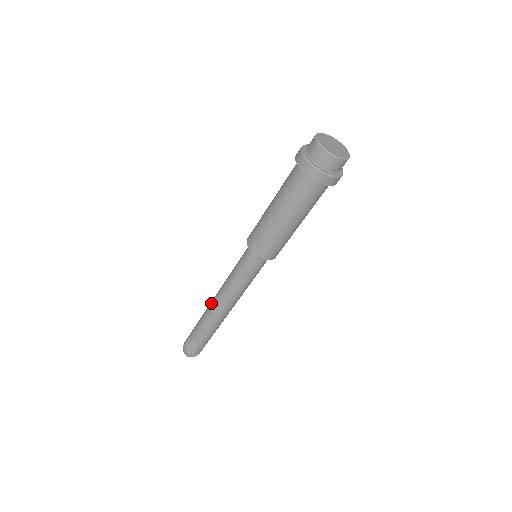
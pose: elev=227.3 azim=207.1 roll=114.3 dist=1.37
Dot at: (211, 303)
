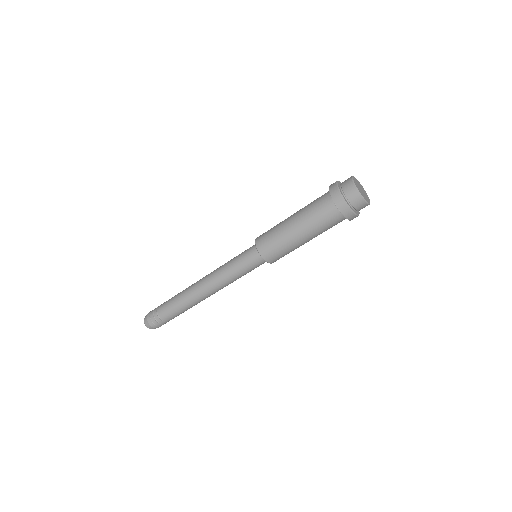
Dot at: (196, 290)
